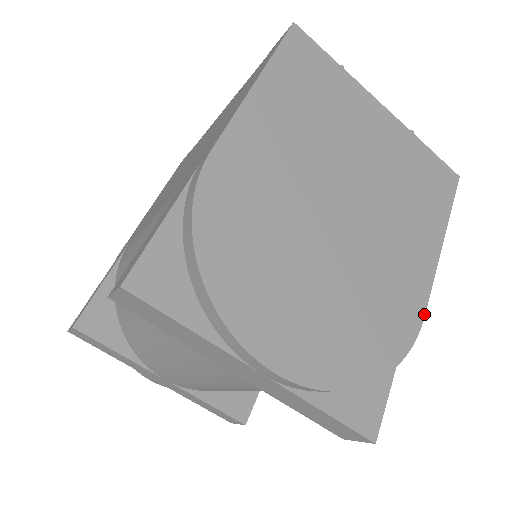
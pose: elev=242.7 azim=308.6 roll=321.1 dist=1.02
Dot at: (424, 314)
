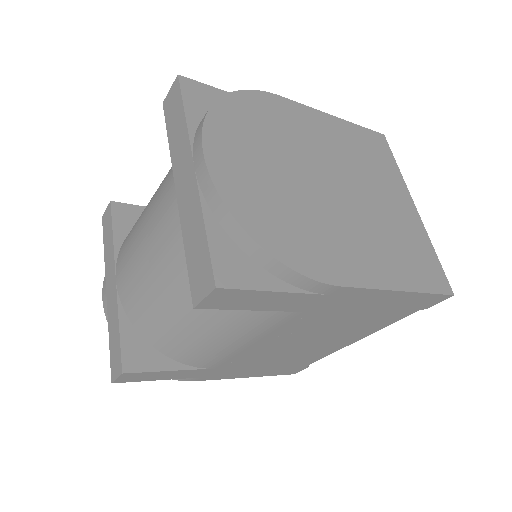
Dot at: (341, 285)
